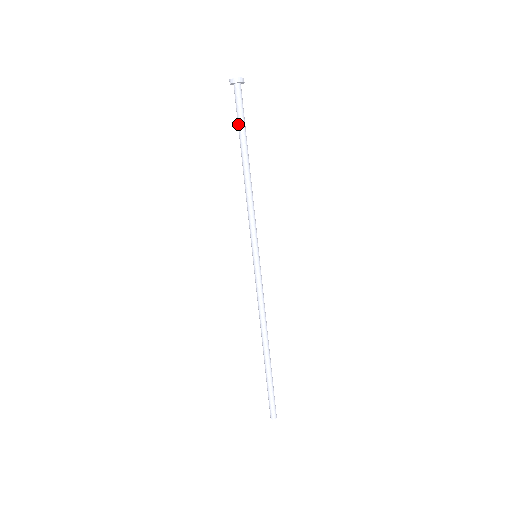
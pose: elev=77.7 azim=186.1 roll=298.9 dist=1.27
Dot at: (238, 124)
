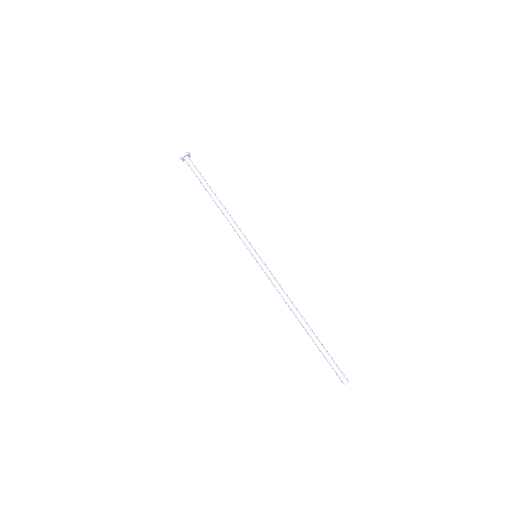
Dot at: (200, 177)
